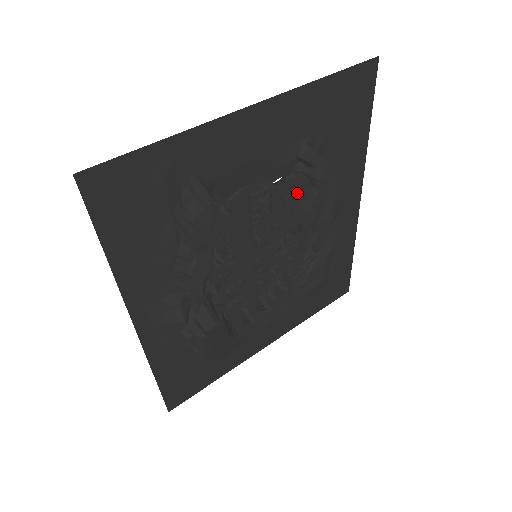
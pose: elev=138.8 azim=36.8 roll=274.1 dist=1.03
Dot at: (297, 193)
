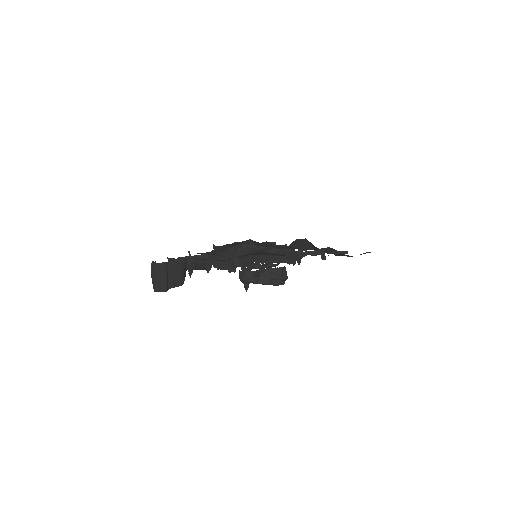
Dot at: (270, 264)
